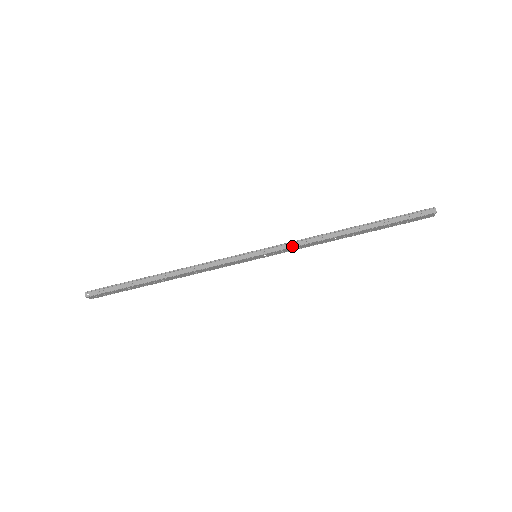
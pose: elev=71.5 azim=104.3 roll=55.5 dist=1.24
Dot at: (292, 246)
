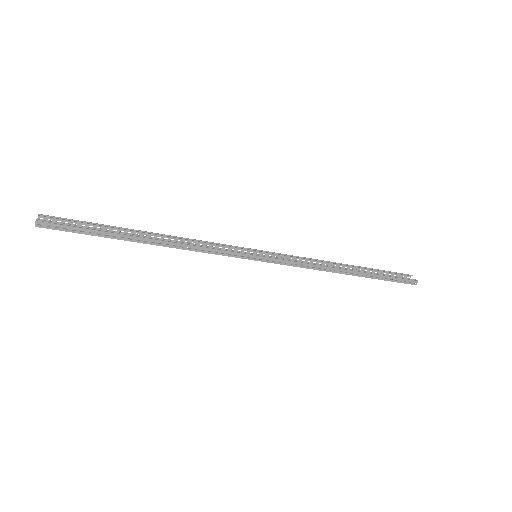
Dot at: (295, 266)
